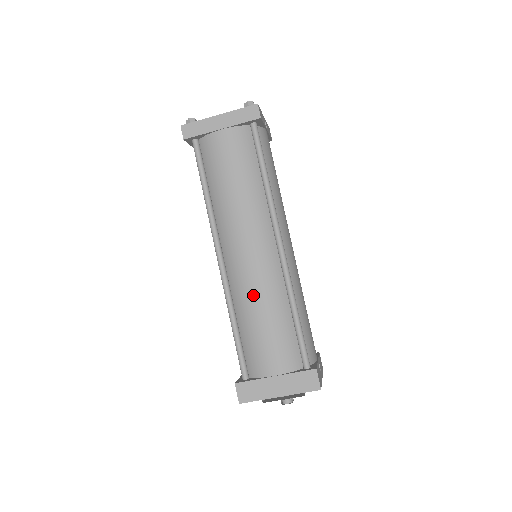
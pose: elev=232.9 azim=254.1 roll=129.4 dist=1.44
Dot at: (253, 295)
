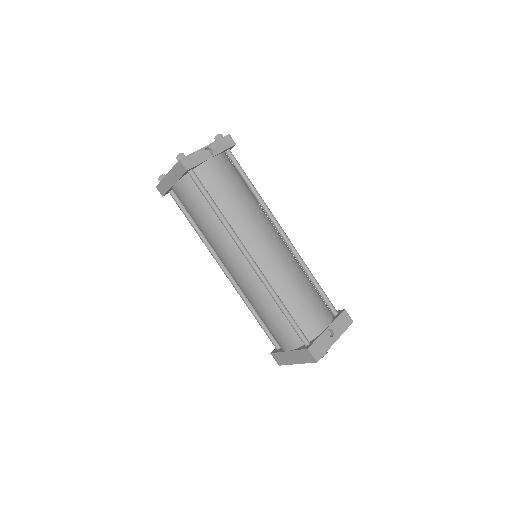
Dot at: (251, 299)
